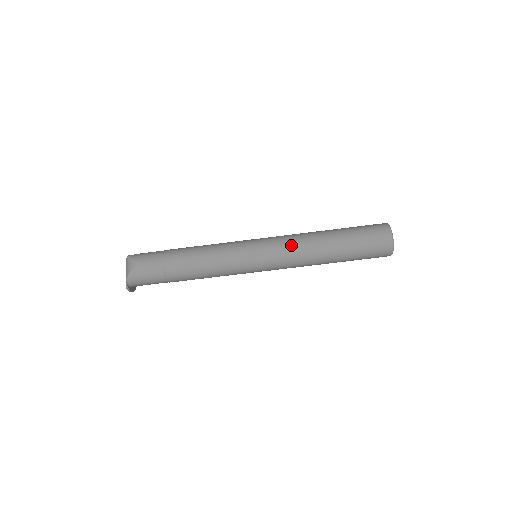
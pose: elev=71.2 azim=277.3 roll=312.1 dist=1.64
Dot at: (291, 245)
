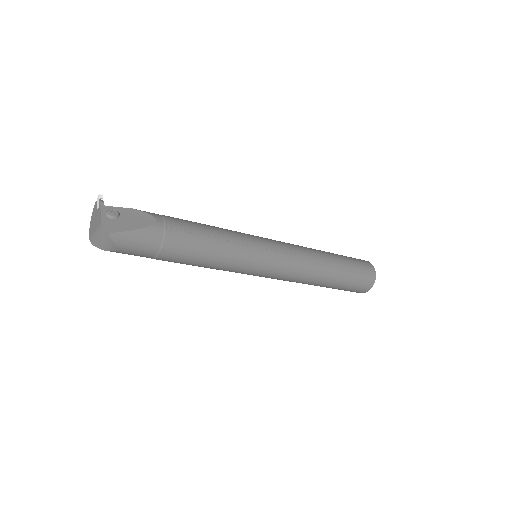
Dot at: (291, 280)
